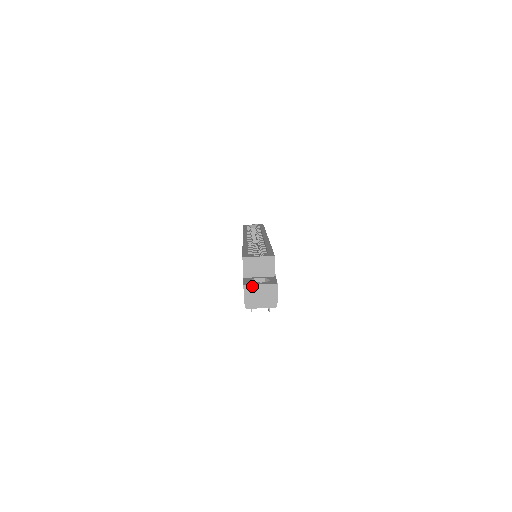
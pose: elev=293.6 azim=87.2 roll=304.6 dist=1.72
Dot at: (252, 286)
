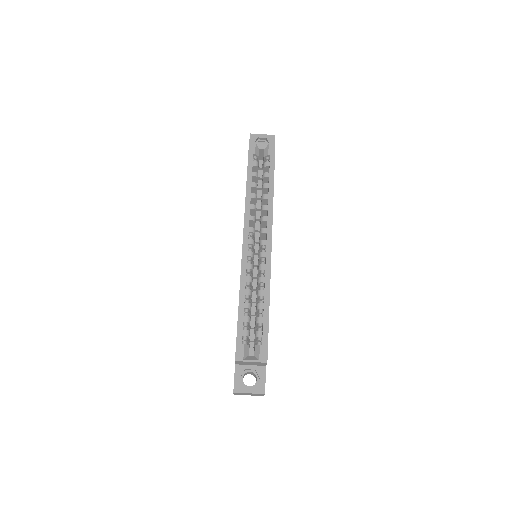
Dot at: (241, 393)
